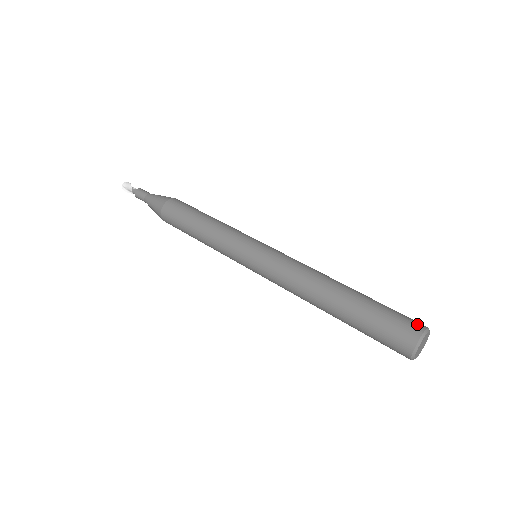
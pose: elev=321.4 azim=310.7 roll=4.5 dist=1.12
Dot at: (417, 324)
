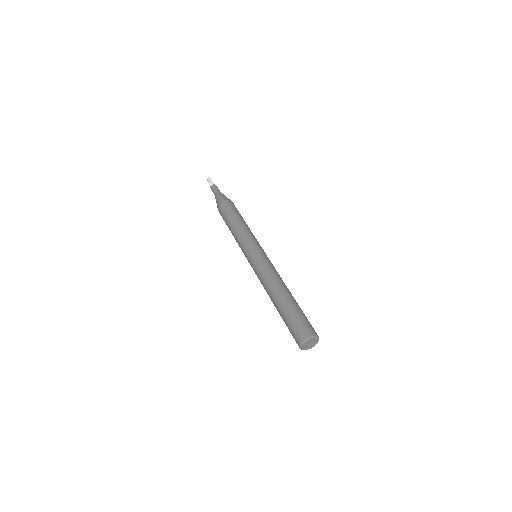
Dot at: (303, 334)
